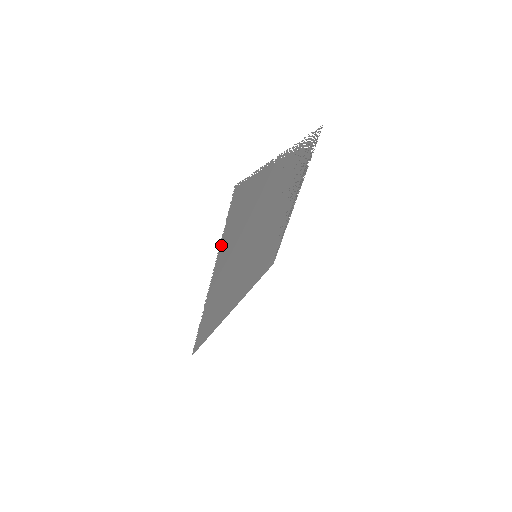
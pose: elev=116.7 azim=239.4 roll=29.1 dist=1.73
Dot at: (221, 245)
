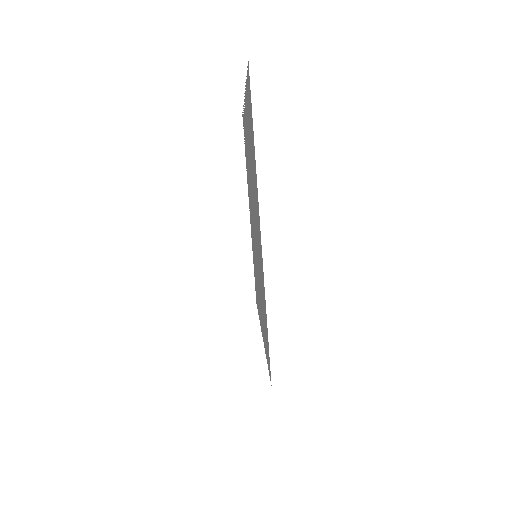
Dot at: (255, 163)
